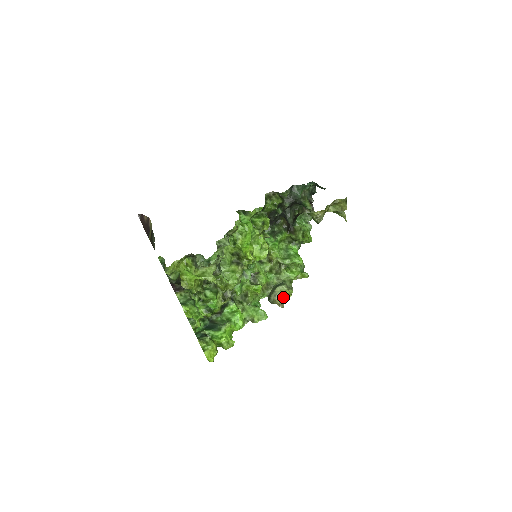
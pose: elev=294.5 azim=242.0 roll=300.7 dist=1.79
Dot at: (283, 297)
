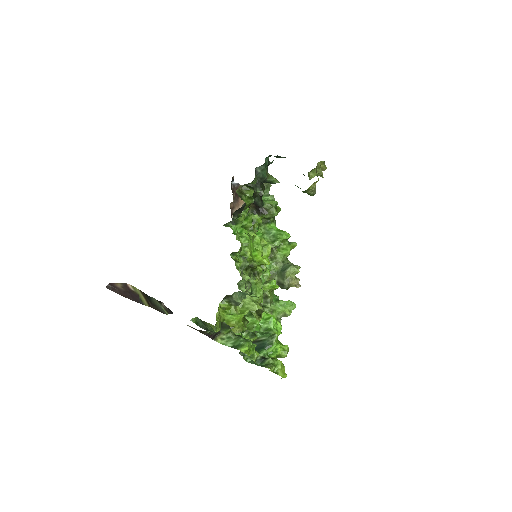
Dot at: (295, 277)
